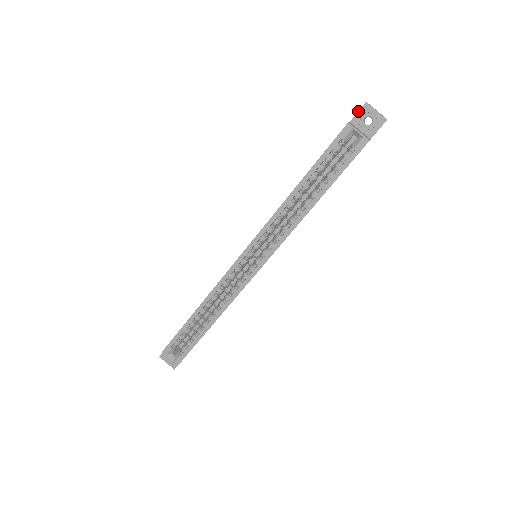
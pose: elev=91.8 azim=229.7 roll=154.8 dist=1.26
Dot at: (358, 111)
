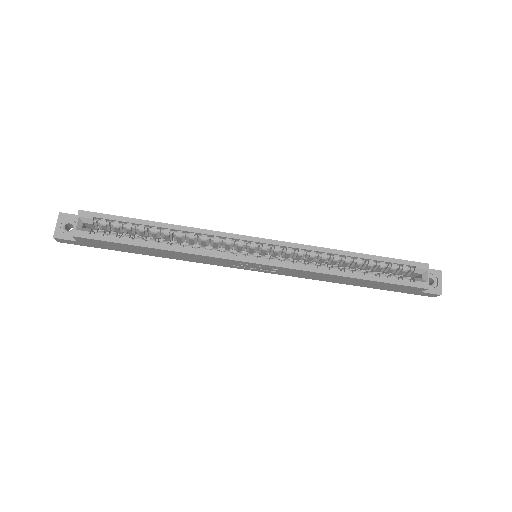
Dot at: (432, 269)
